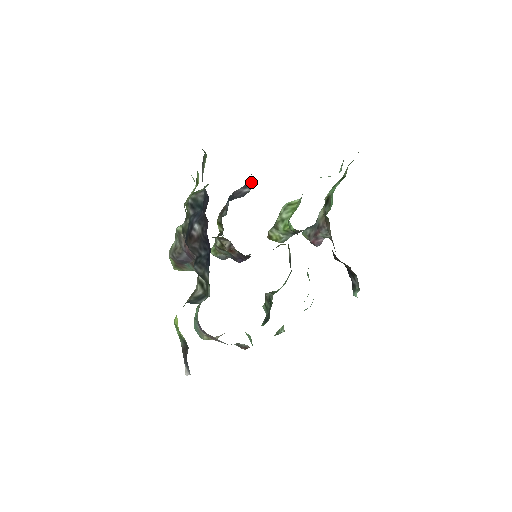
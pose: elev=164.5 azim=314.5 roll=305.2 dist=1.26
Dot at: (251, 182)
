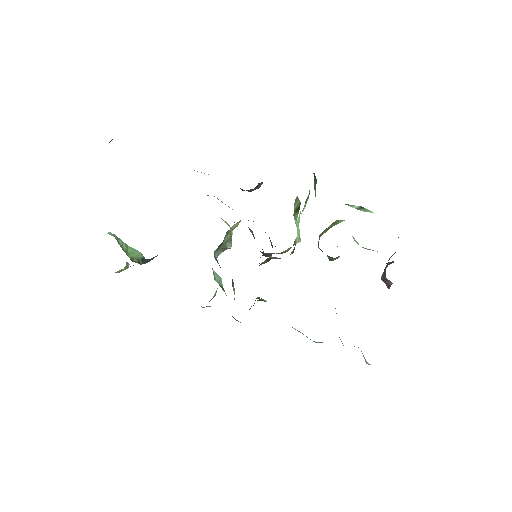
Dot at: occluded
